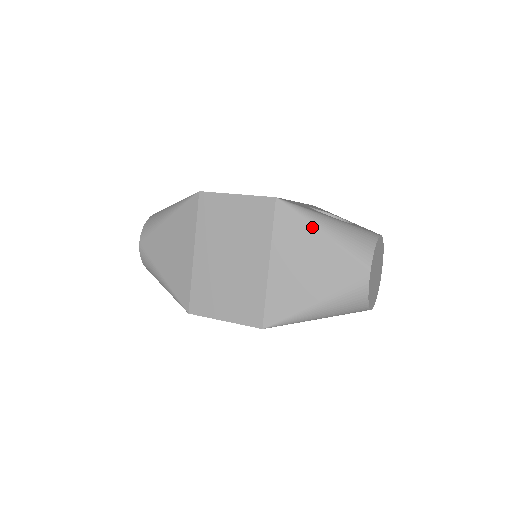
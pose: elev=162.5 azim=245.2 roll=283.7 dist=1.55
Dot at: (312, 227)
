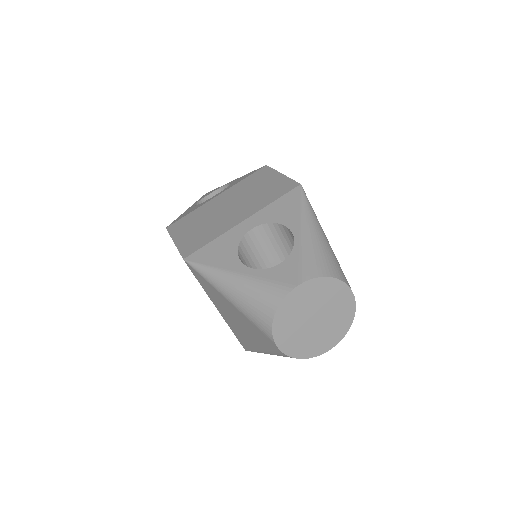
Dot at: (217, 290)
